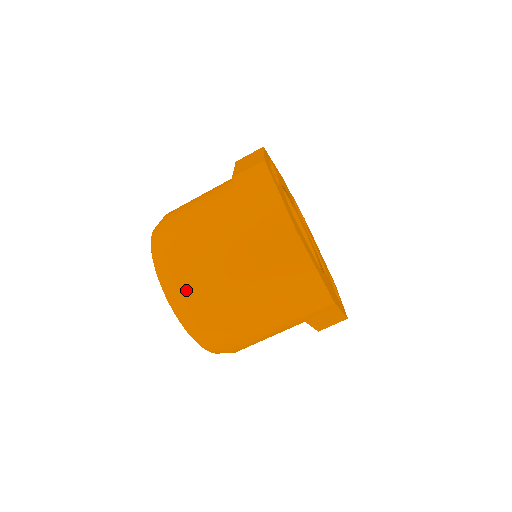
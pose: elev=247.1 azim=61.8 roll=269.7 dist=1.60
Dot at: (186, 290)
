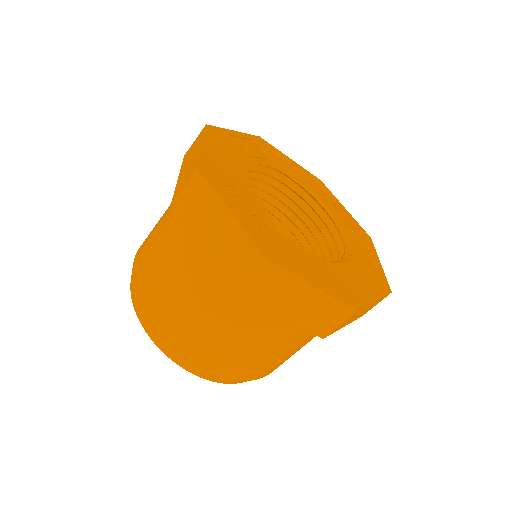
Dot at: (250, 377)
